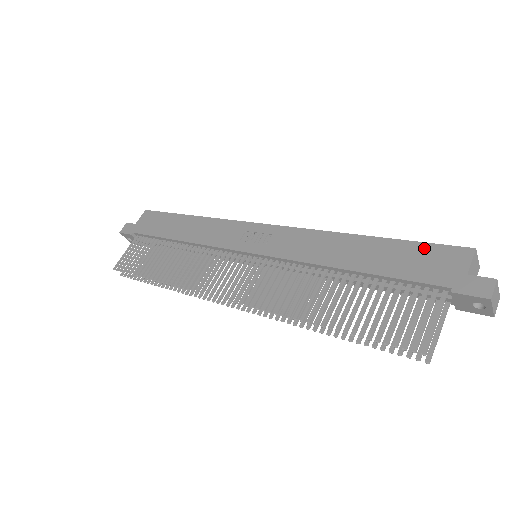
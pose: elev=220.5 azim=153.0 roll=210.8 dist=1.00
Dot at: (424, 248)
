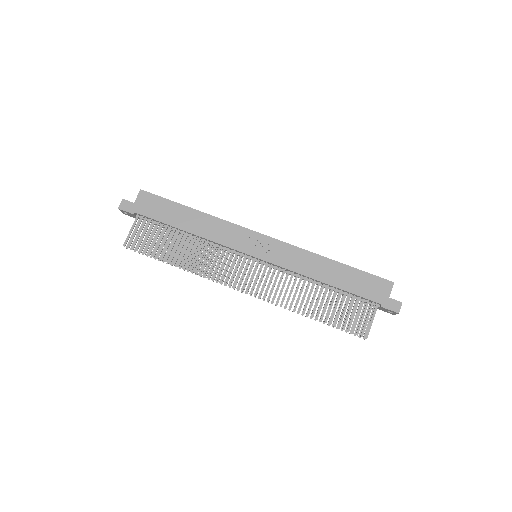
Dot at: (369, 277)
